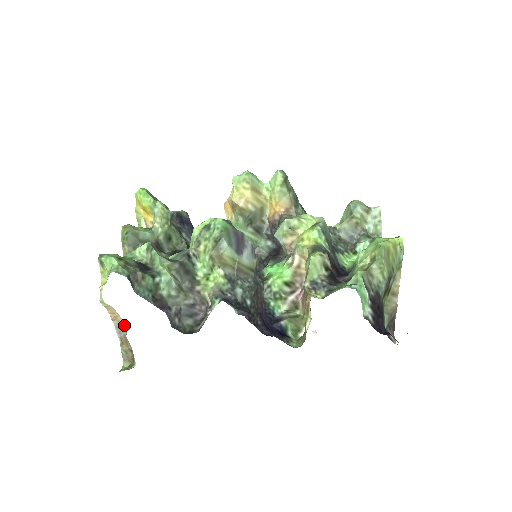
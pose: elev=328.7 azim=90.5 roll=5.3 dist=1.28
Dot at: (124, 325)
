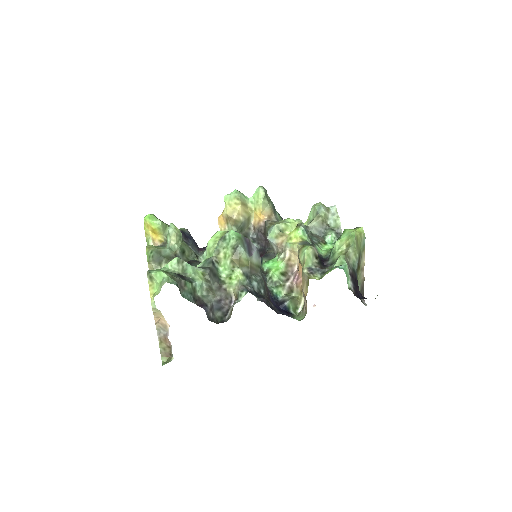
Dot at: (166, 326)
